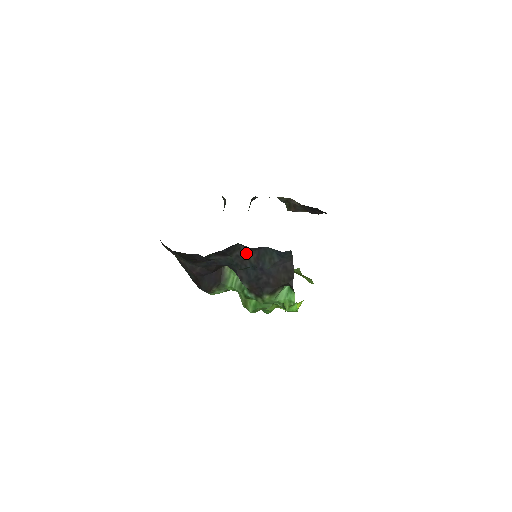
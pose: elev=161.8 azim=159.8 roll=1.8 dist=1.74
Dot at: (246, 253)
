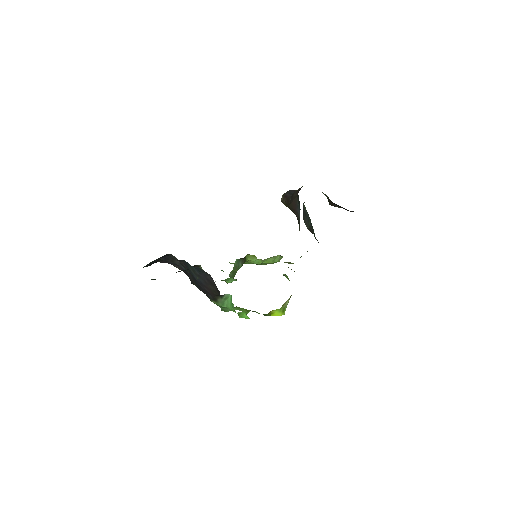
Dot at: (181, 262)
